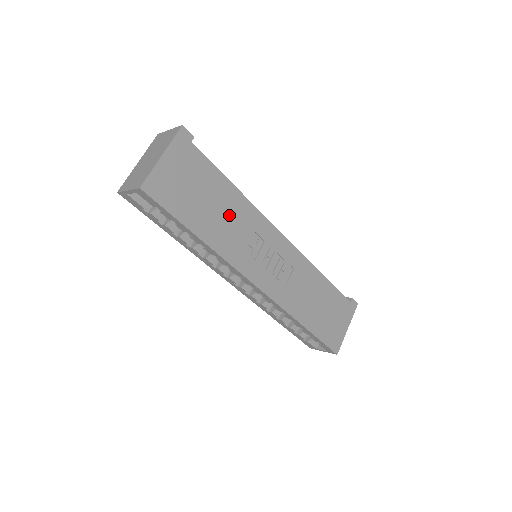
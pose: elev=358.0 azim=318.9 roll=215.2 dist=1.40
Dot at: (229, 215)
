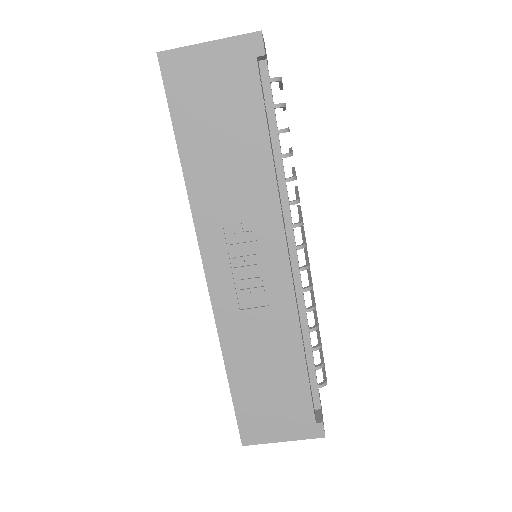
Dot at: (236, 171)
